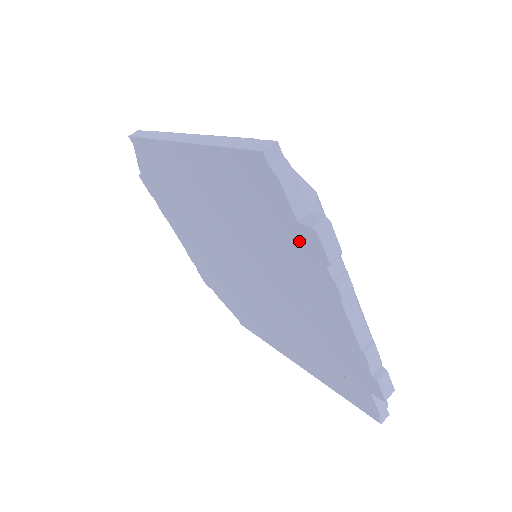
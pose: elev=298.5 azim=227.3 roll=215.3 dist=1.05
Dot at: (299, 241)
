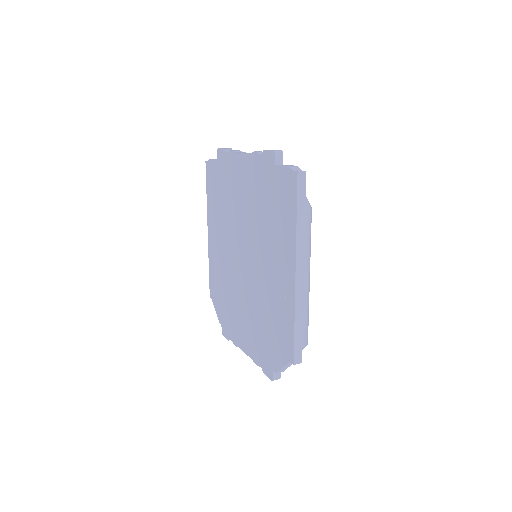
Dot at: (222, 165)
